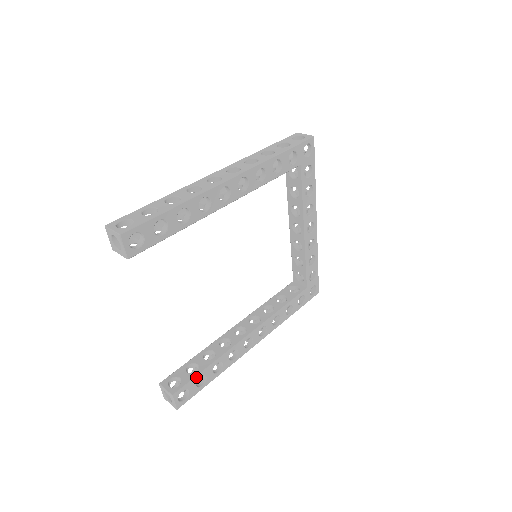
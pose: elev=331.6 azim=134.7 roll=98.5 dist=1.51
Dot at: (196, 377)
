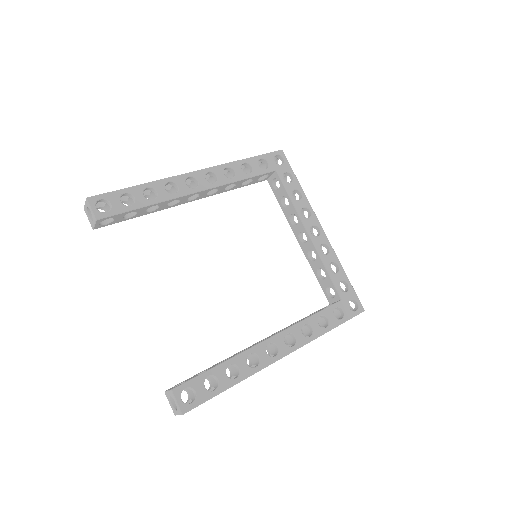
Dot at: (202, 375)
